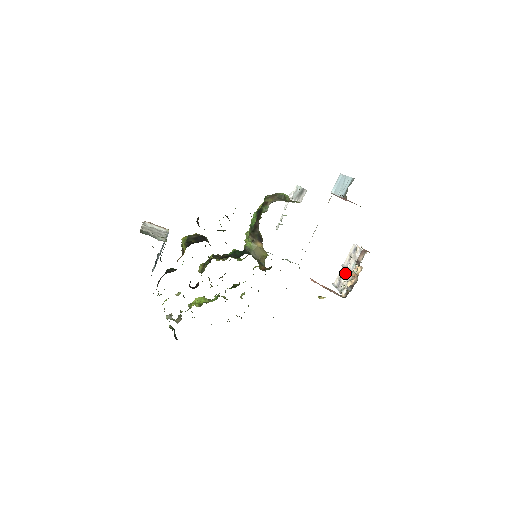
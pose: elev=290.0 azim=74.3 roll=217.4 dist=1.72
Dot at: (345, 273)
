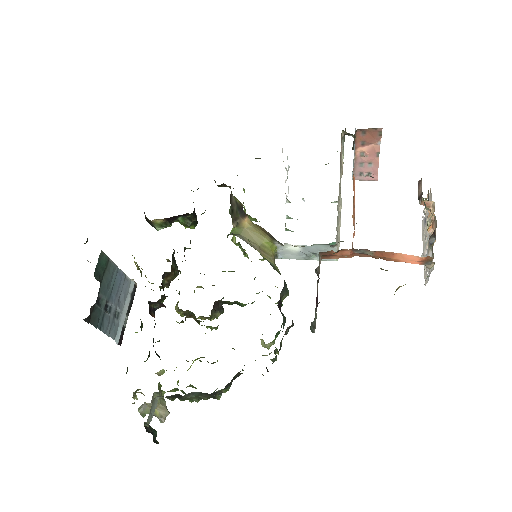
Dot at: (427, 252)
